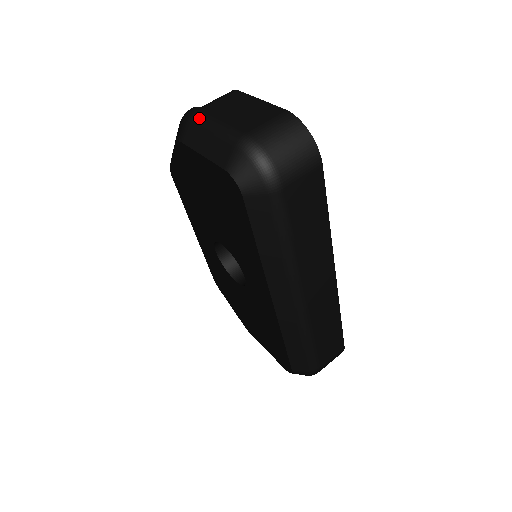
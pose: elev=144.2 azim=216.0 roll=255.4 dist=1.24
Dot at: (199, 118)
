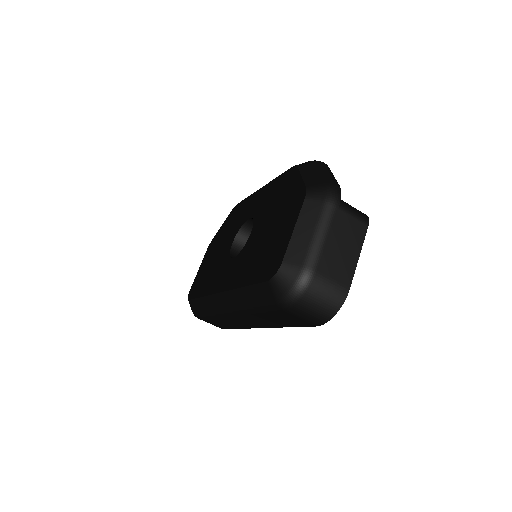
Dot at: (327, 212)
